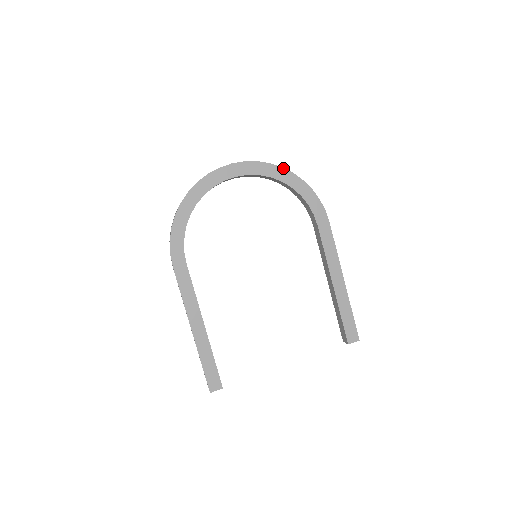
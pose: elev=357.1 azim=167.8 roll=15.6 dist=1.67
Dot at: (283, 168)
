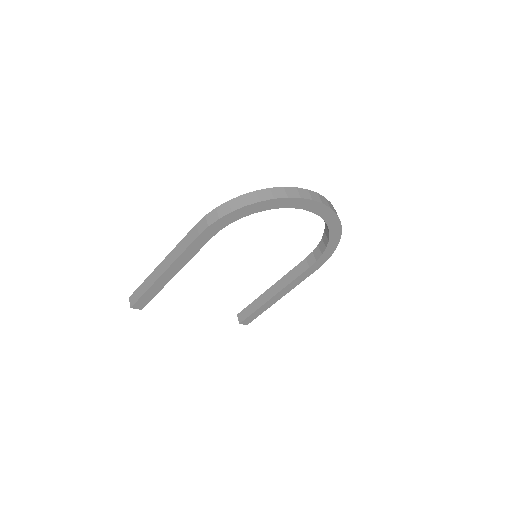
Dot at: (341, 227)
